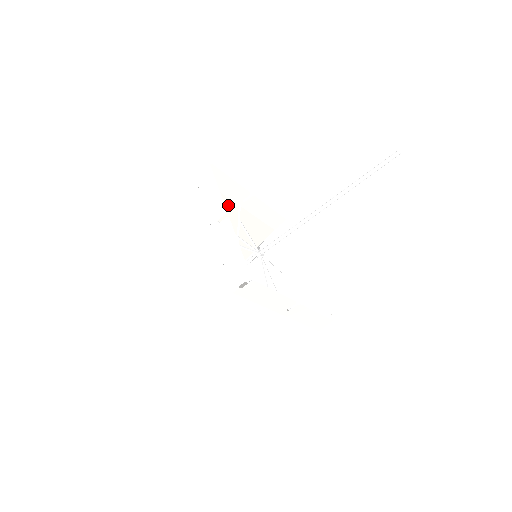
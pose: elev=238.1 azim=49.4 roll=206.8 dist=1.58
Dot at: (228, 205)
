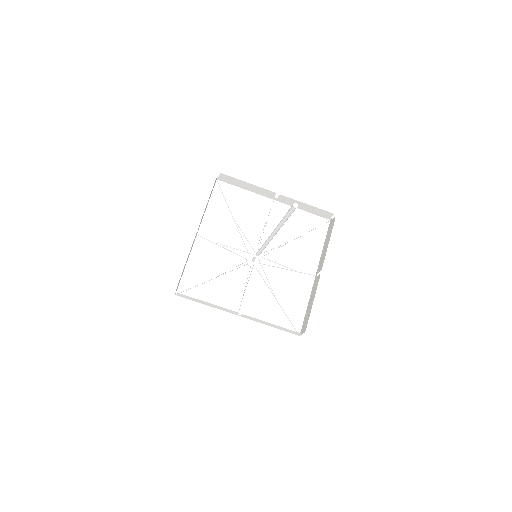
Dot at: (258, 202)
